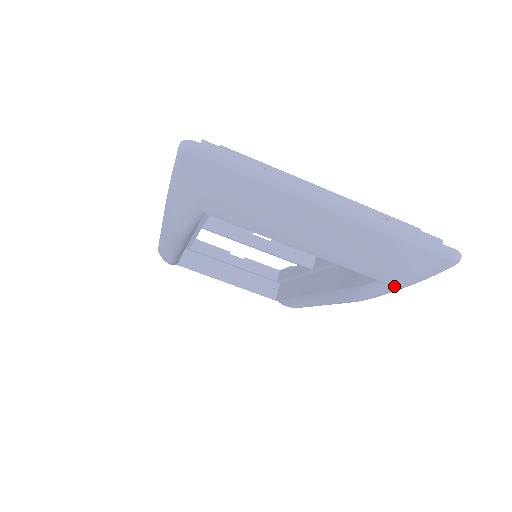
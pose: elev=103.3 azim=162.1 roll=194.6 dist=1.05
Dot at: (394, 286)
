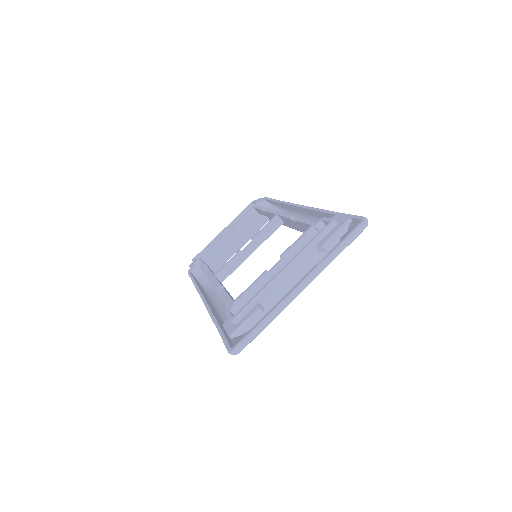
Dot at: occluded
